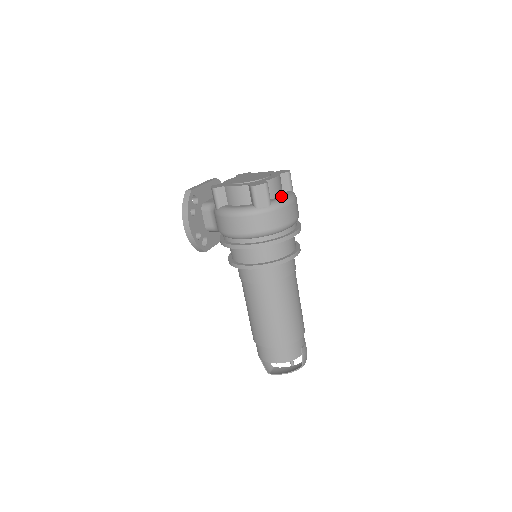
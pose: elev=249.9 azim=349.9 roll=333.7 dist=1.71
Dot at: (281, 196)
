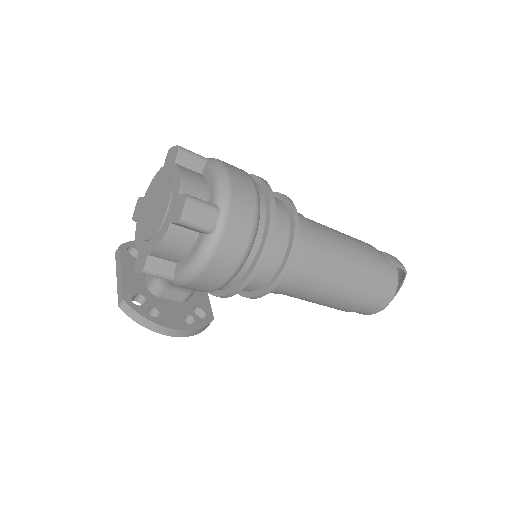
Dot at: (210, 183)
